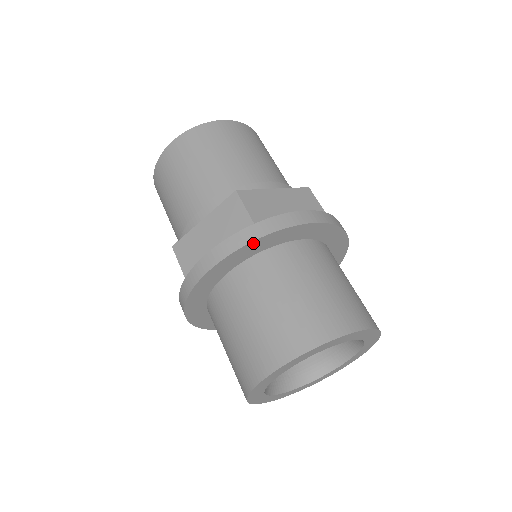
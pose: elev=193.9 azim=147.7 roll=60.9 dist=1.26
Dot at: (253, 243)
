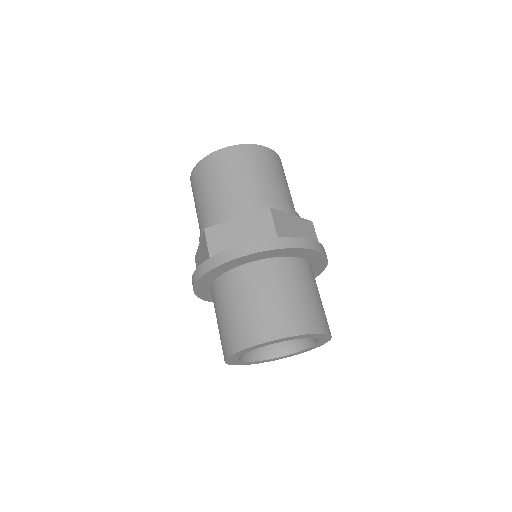
Dot at: (207, 274)
